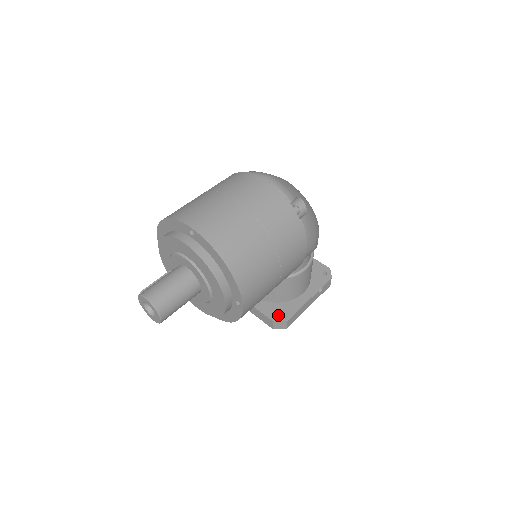
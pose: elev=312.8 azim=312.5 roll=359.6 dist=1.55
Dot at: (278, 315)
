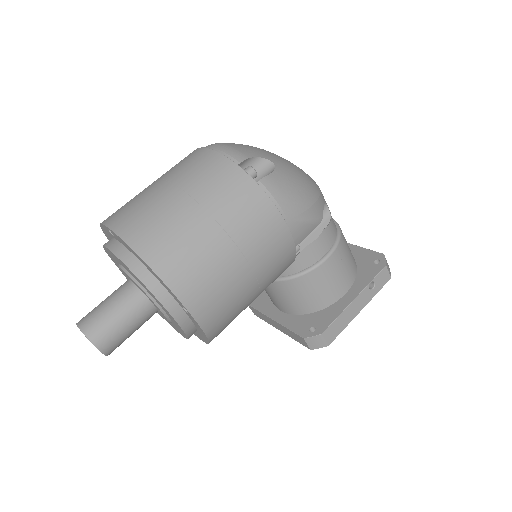
Dot at: (312, 329)
